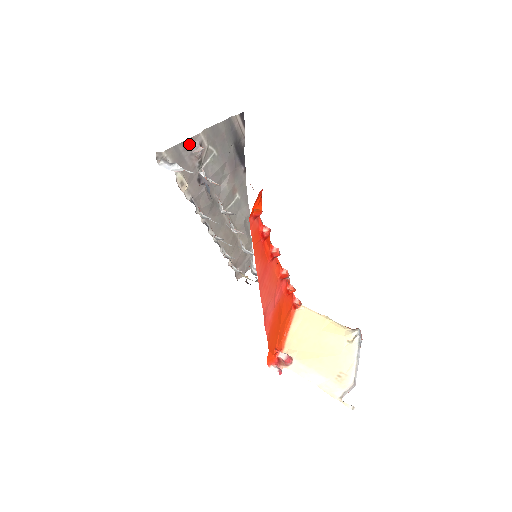
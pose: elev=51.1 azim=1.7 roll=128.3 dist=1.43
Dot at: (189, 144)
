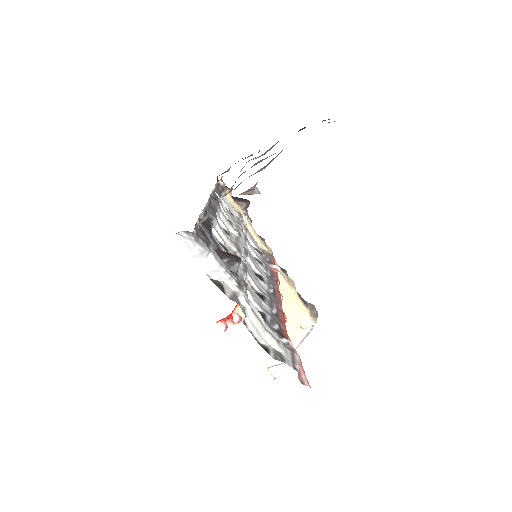
Dot at: occluded
